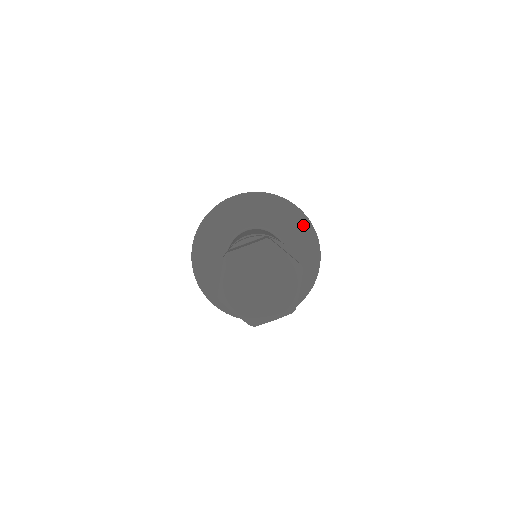
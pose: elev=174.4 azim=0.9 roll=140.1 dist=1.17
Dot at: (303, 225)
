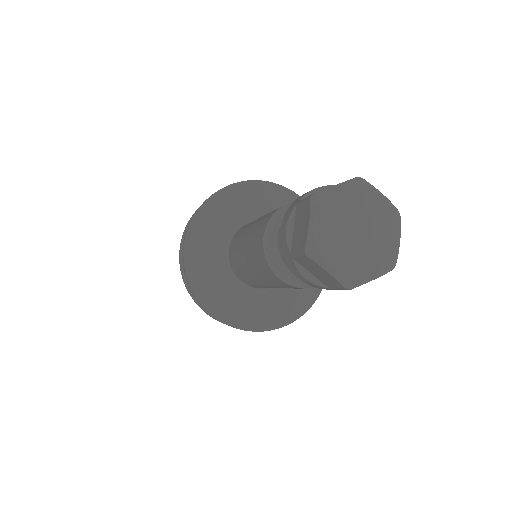
Dot at: occluded
